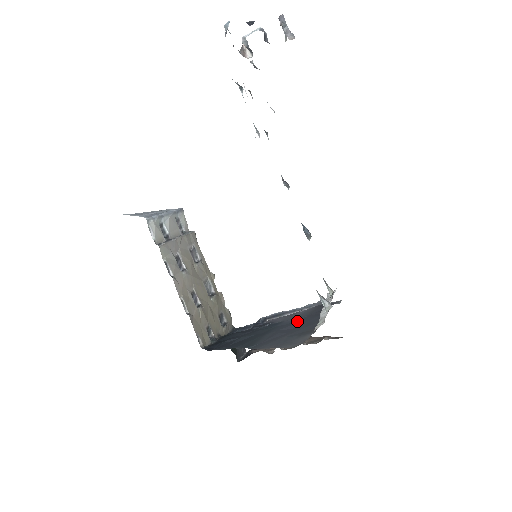
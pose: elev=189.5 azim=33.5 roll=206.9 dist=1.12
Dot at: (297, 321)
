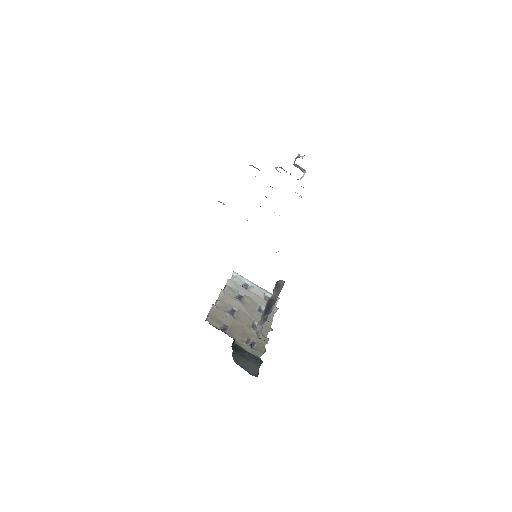
Dot at: occluded
